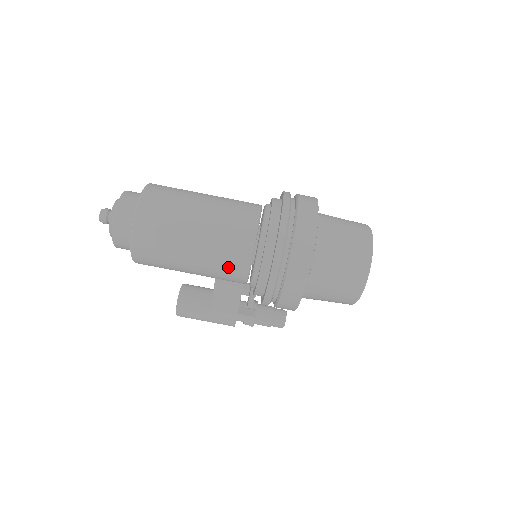
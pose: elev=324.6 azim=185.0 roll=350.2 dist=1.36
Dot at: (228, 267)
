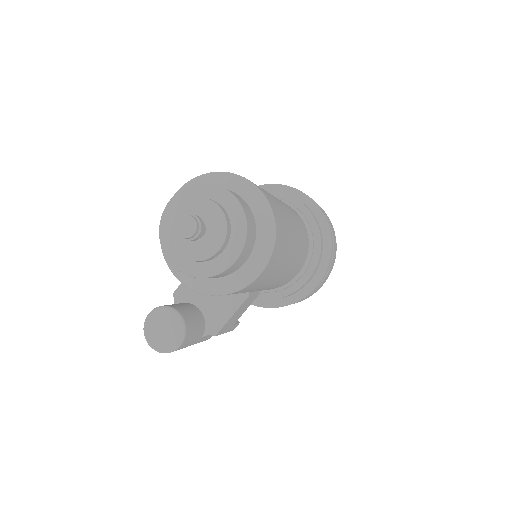
Dot at: (290, 277)
